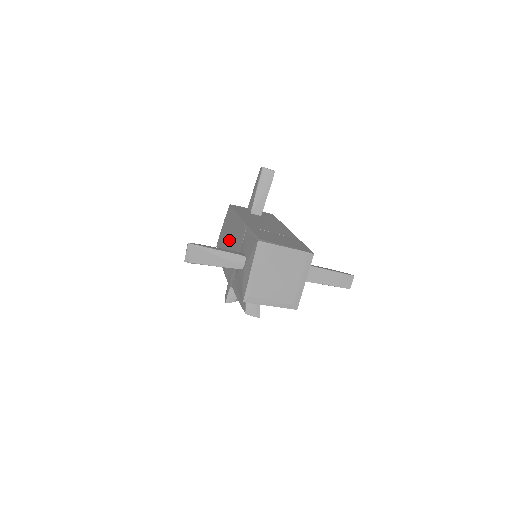
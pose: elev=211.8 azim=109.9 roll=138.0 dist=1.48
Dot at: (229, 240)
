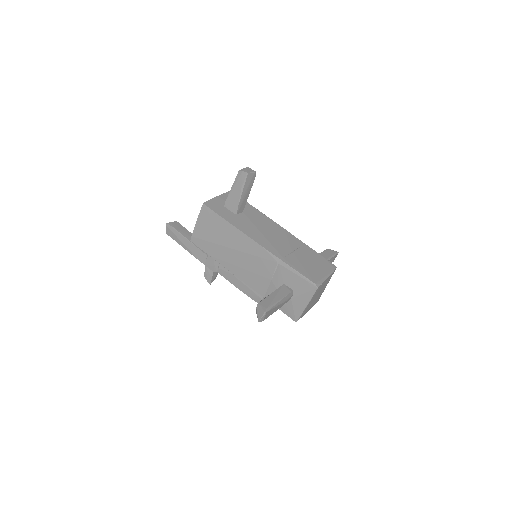
Dot at: (233, 252)
